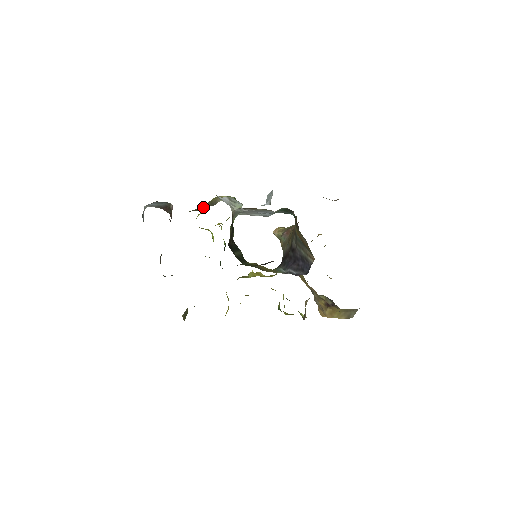
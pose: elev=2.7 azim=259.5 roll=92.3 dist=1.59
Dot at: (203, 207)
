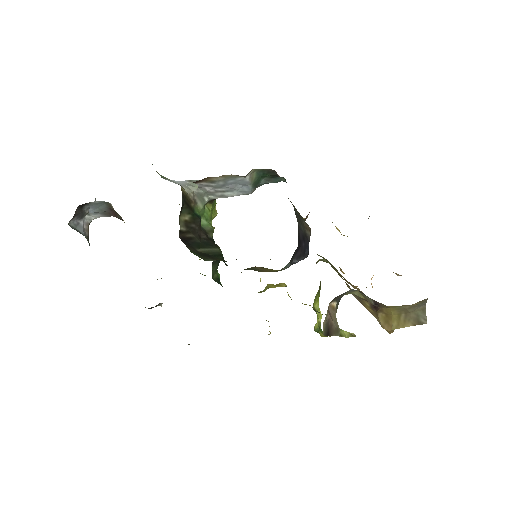
Dot at: occluded
